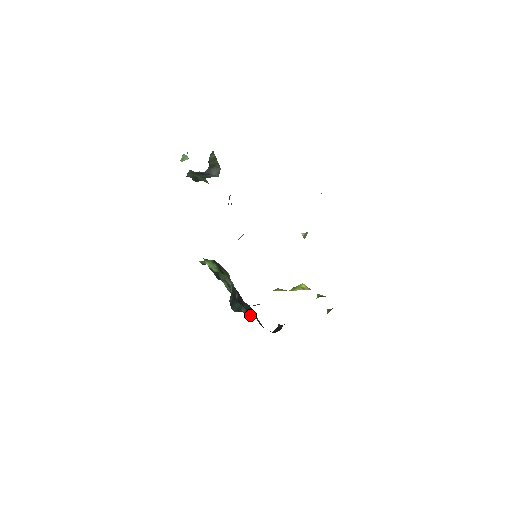
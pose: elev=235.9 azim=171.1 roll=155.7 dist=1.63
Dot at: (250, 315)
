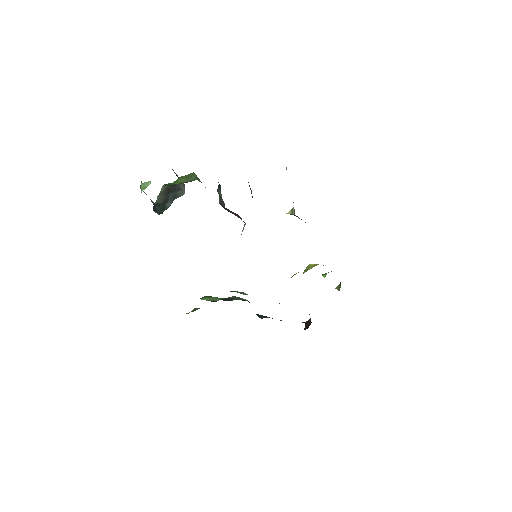
Dot at: occluded
